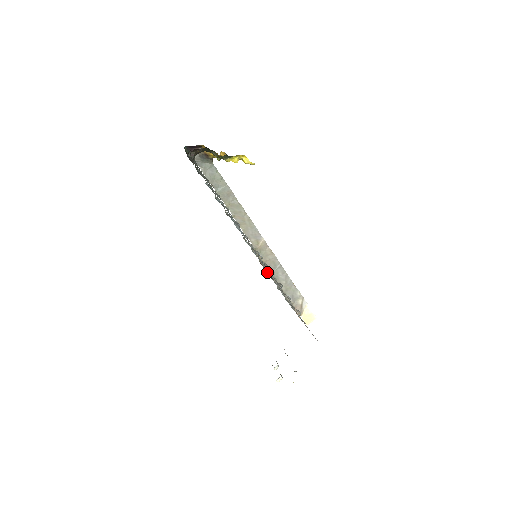
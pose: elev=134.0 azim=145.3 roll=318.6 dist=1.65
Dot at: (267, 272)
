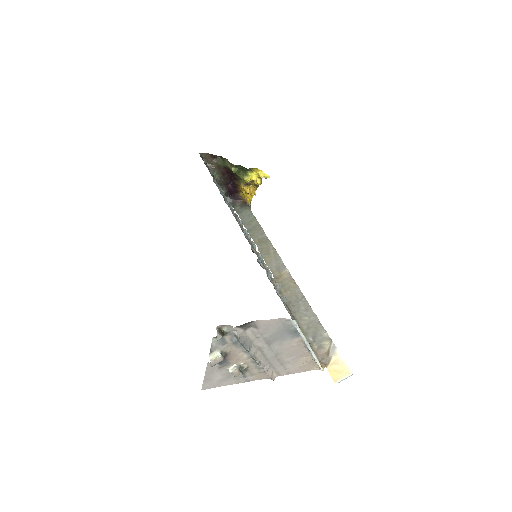
Dot at: occluded
